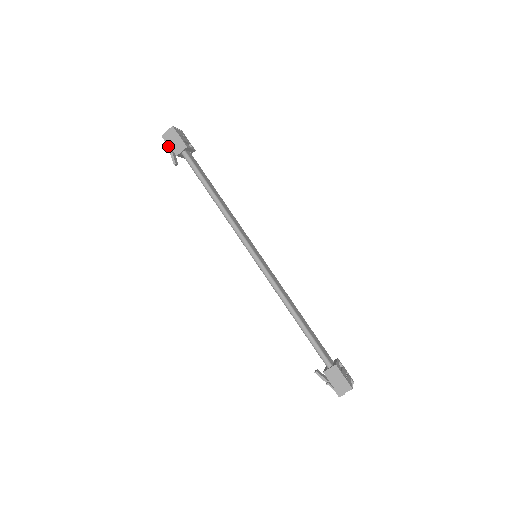
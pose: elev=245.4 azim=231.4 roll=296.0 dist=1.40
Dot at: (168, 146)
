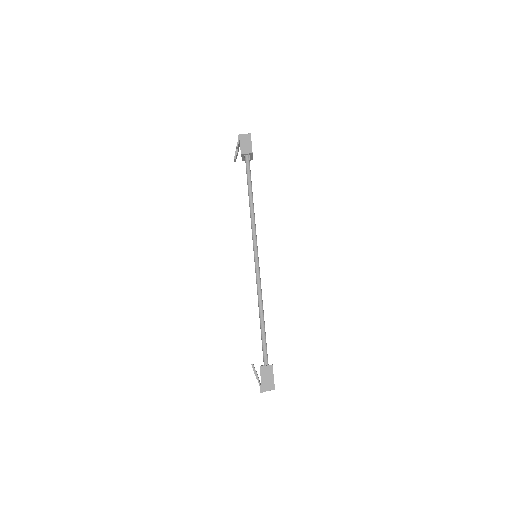
Dot at: (238, 144)
